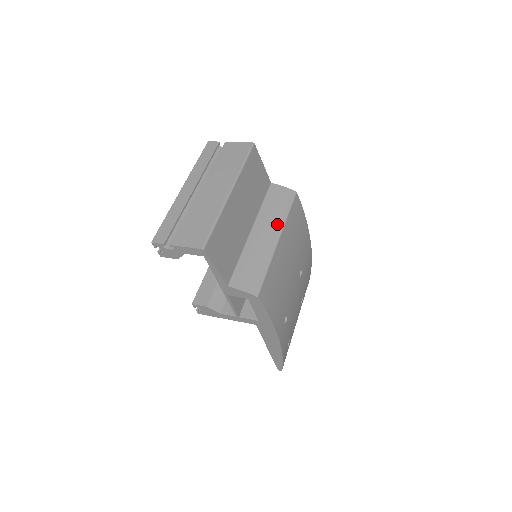
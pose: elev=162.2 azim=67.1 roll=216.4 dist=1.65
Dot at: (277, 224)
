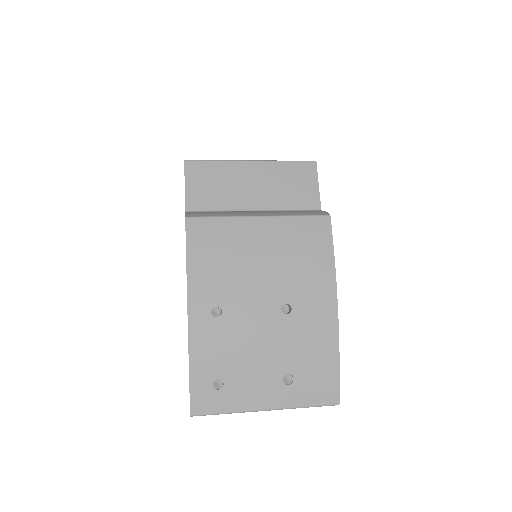
Dot at: (277, 213)
